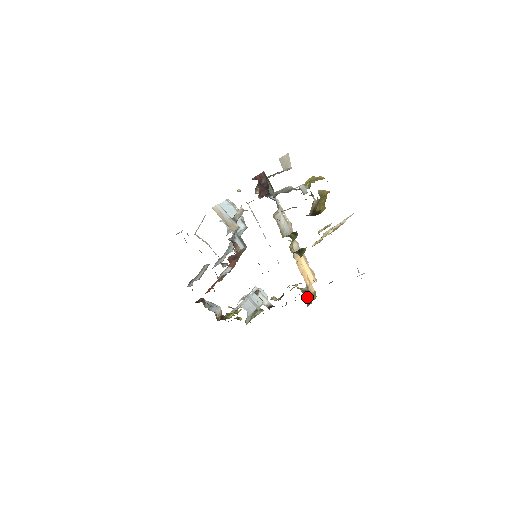
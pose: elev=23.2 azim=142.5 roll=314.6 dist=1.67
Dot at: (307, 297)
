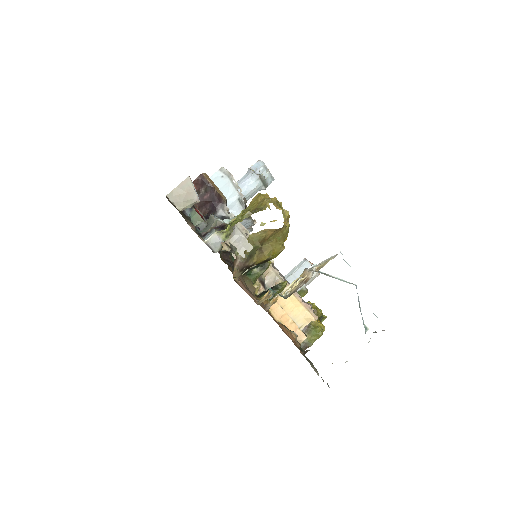
Dot at: occluded
